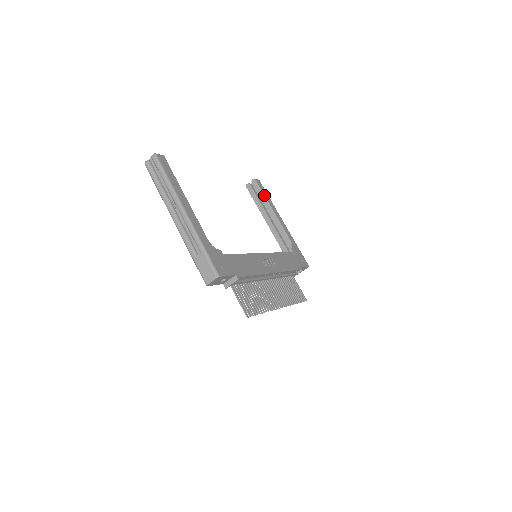
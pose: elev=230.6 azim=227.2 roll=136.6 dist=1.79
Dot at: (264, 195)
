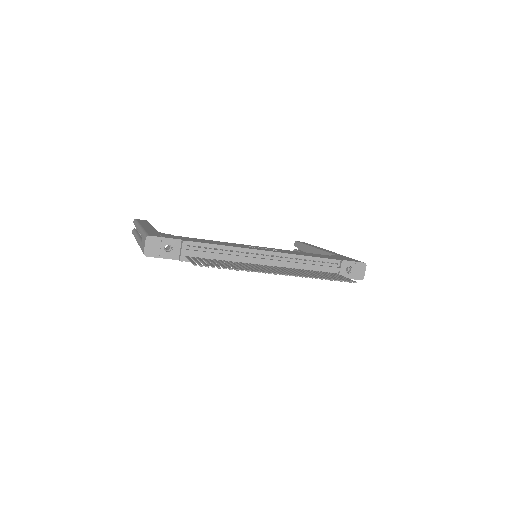
Dot at: (304, 244)
